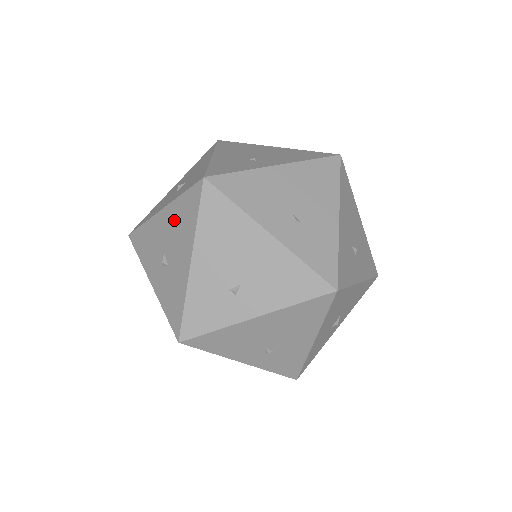
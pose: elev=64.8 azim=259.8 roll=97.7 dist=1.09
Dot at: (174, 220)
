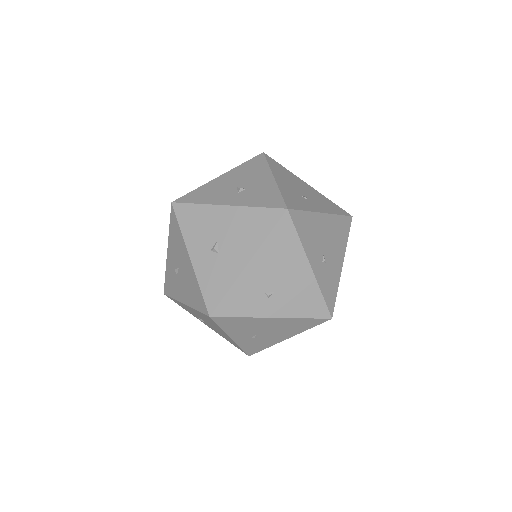
Dot at: (190, 279)
